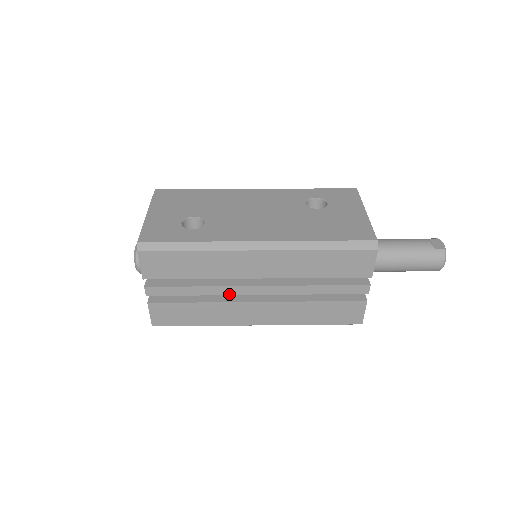
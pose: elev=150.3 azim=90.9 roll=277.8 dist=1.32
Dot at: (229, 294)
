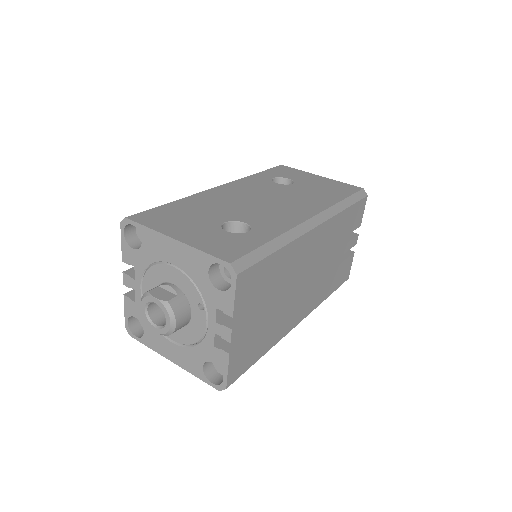
Dot at: (290, 295)
